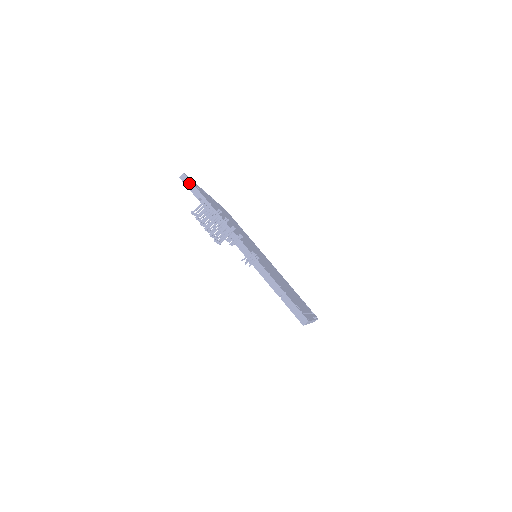
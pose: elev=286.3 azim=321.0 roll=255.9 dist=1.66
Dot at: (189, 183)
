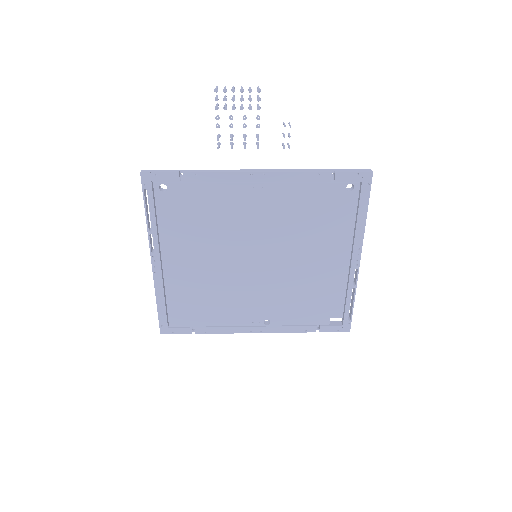
Dot at: (156, 171)
